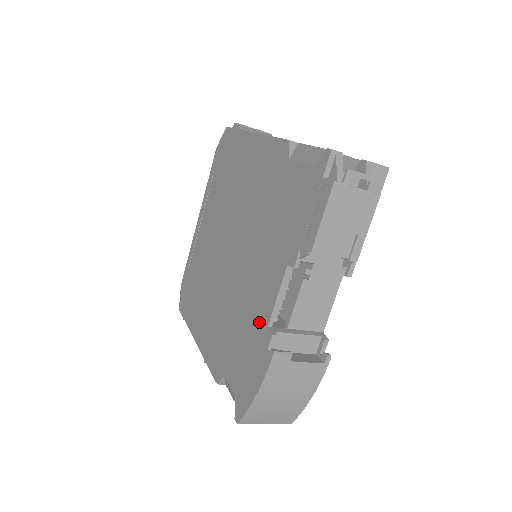
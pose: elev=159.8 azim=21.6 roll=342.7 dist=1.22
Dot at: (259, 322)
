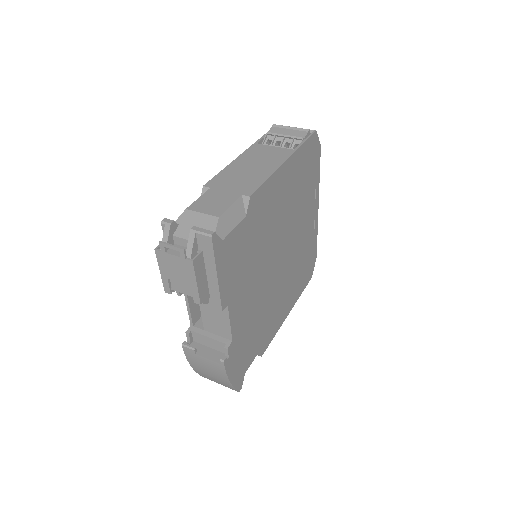
Dot at: occluded
